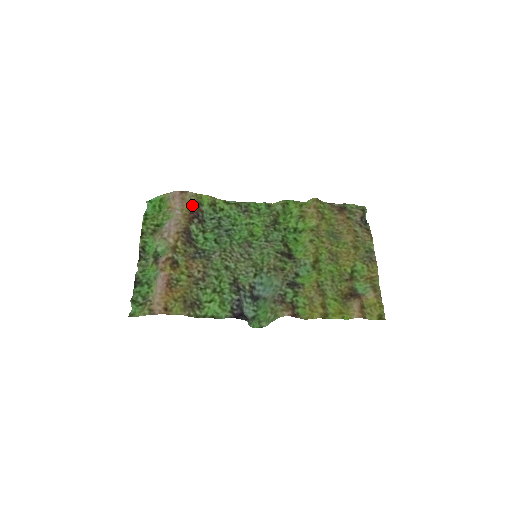
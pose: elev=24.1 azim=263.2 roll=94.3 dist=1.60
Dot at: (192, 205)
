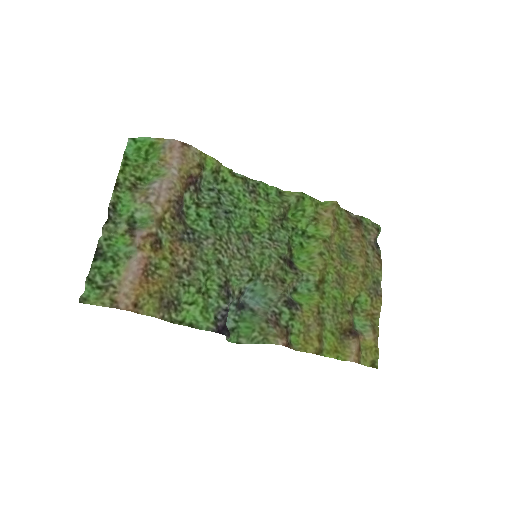
Dot at: (193, 166)
